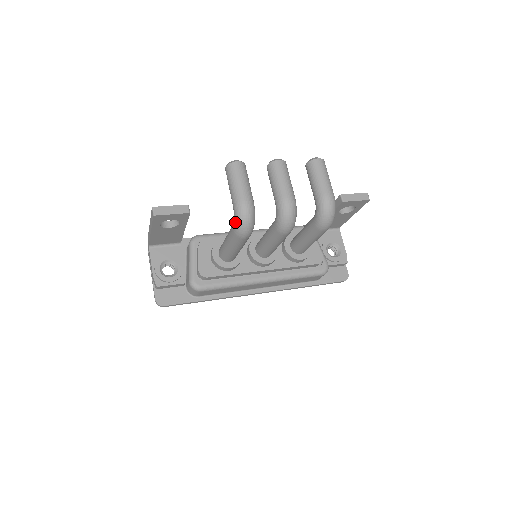
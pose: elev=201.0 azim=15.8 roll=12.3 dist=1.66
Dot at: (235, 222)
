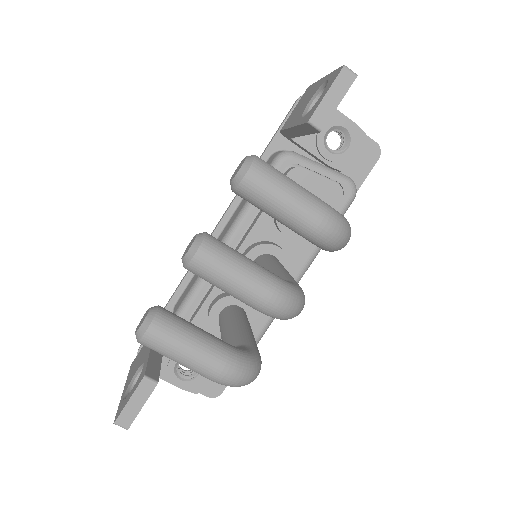
Dot at: occluded
